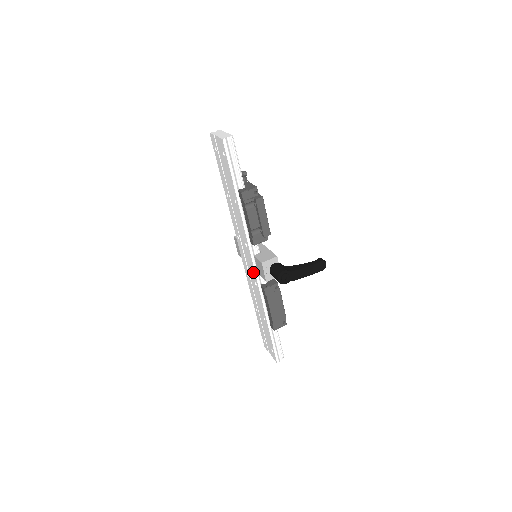
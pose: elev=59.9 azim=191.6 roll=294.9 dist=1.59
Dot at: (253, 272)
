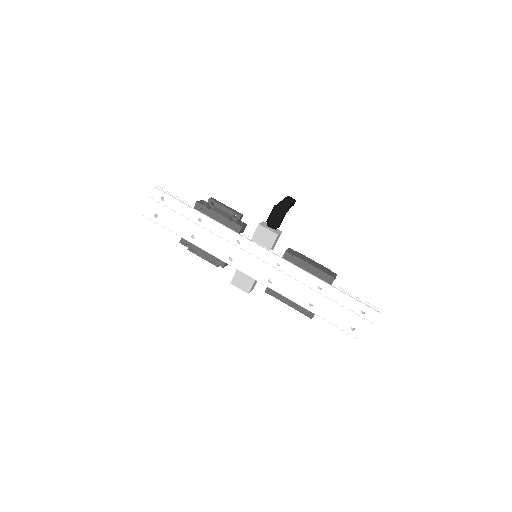
Dot at: (266, 256)
